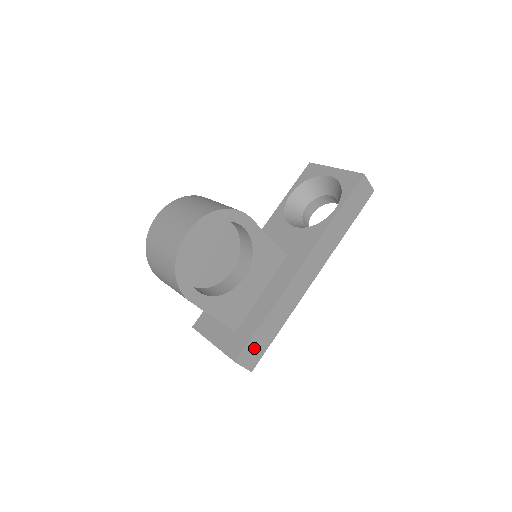
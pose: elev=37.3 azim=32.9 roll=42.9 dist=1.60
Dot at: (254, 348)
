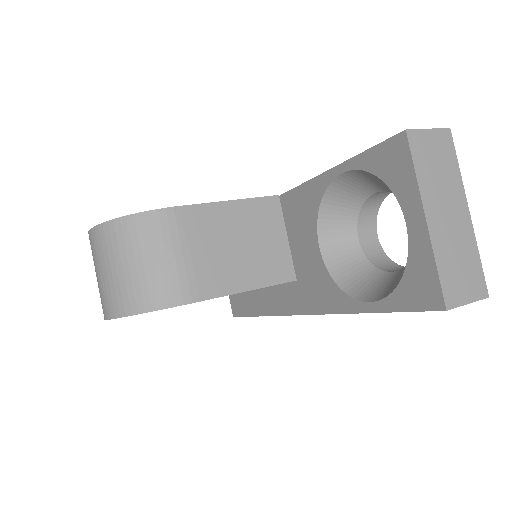
Dot at: occluded
